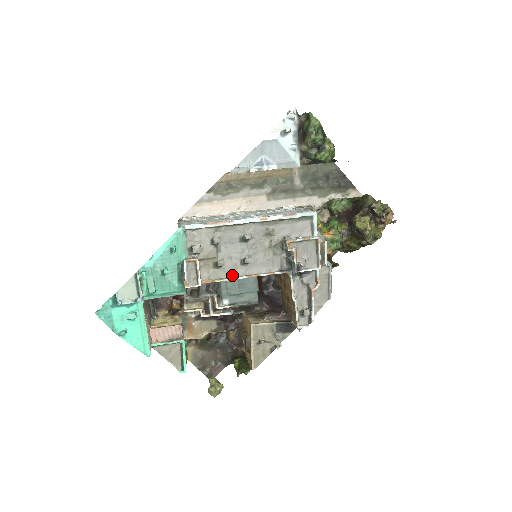
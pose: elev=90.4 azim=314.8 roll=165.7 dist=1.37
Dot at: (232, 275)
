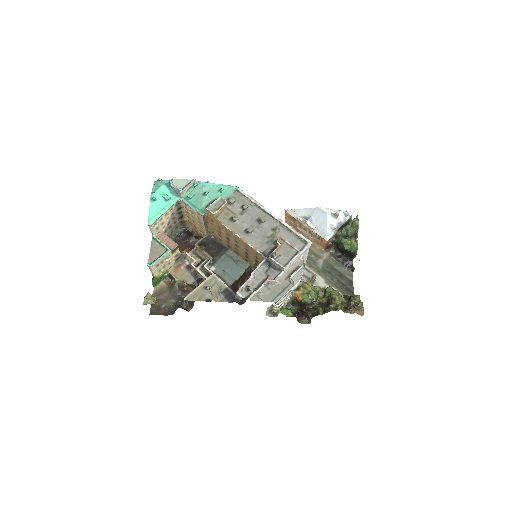
Dot at: (234, 231)
